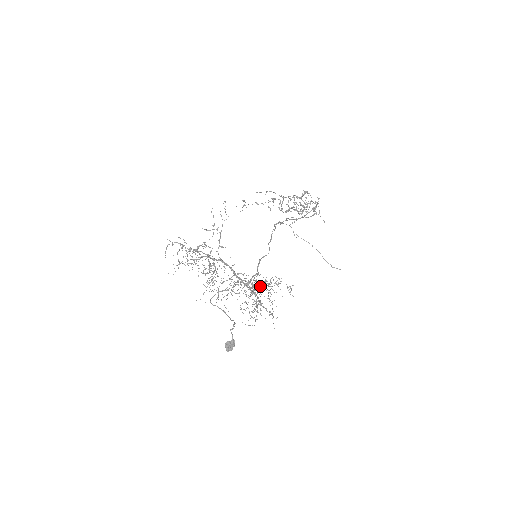
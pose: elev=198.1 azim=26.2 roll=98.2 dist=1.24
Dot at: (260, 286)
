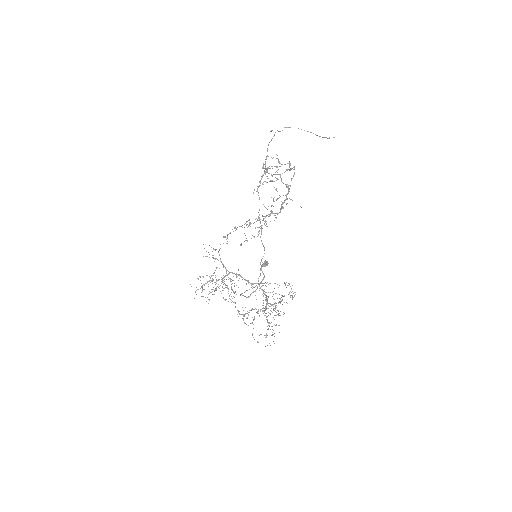
Dot at: occluded
